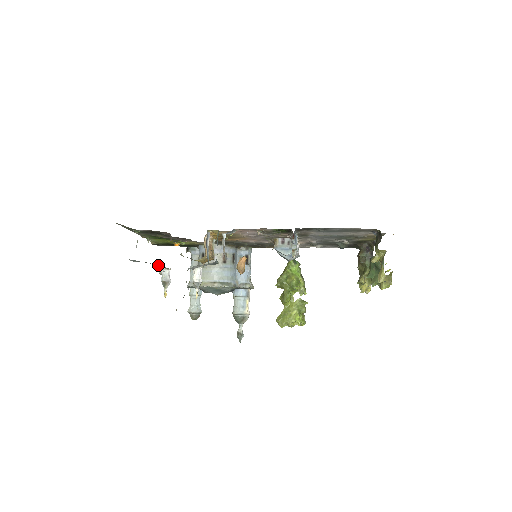
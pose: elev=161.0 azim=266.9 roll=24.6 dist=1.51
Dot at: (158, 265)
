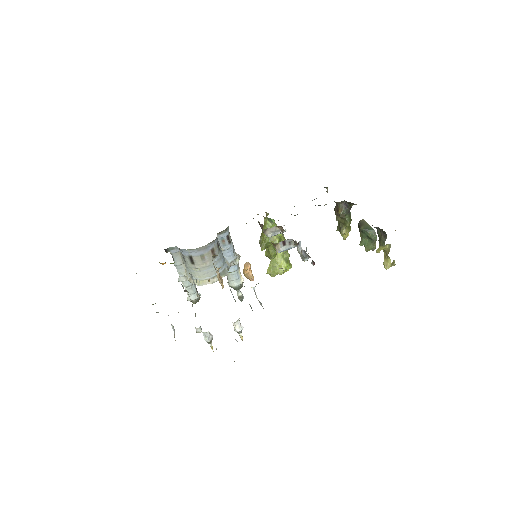
Dot at: occluded
